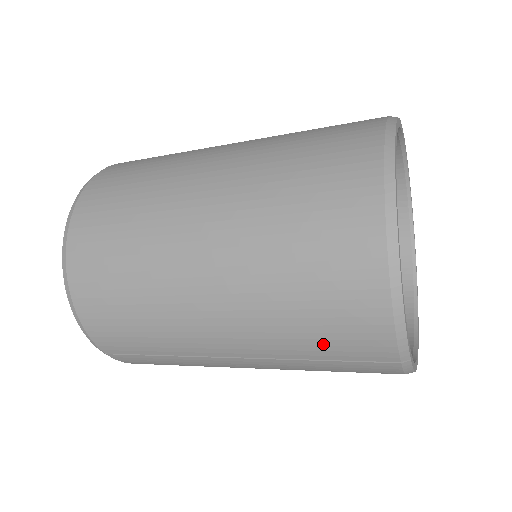
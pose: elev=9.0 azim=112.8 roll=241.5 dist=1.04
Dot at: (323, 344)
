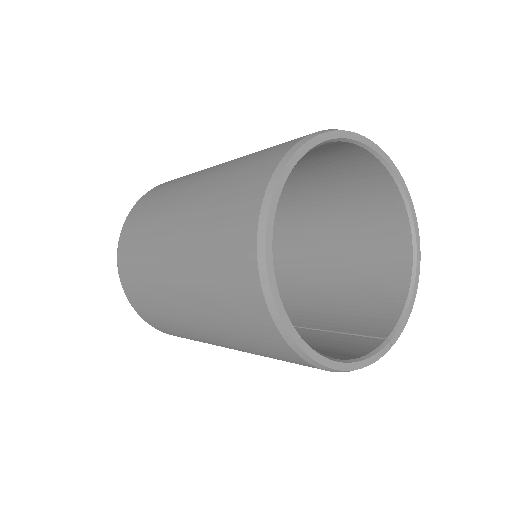
Dot at: occluded
